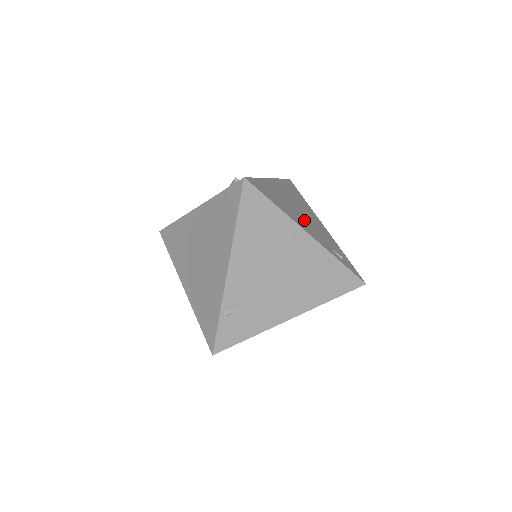
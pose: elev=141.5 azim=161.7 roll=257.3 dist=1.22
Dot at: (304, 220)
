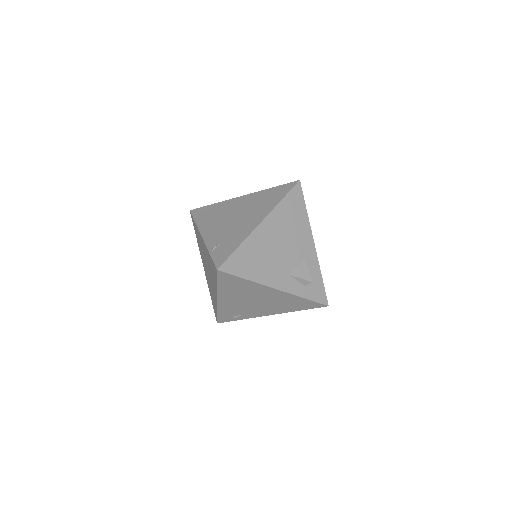
Dot at: occluded
